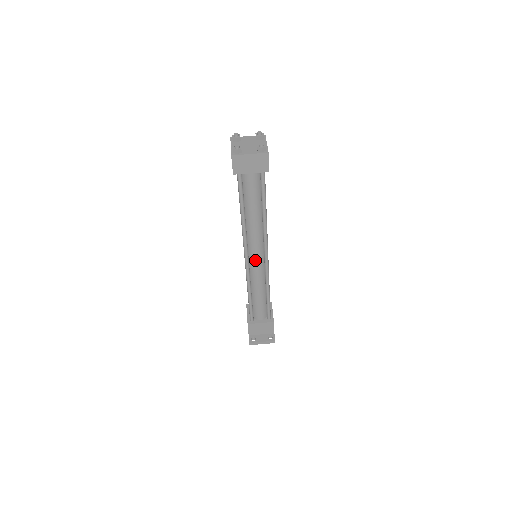
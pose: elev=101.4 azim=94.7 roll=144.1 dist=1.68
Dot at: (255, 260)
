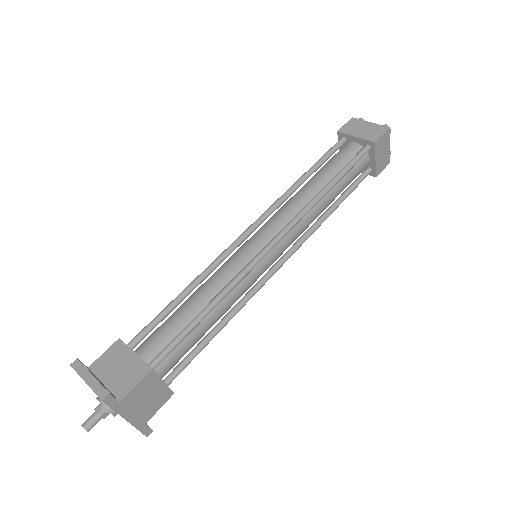
Dot at: (255, 240)
